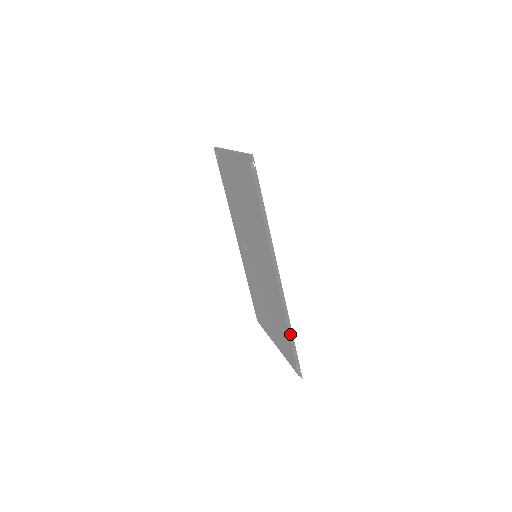
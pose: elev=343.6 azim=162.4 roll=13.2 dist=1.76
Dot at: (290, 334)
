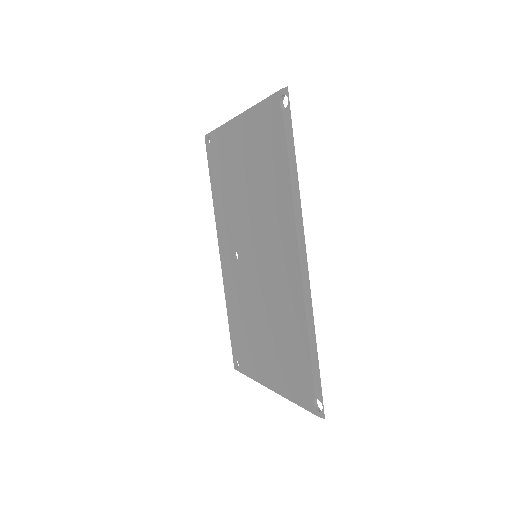
Dot at: (311, 347)
